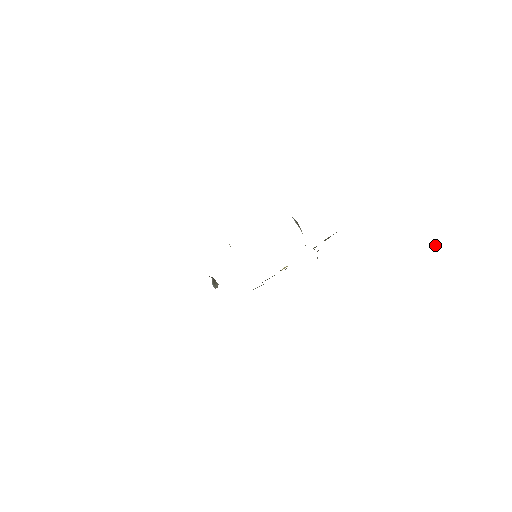
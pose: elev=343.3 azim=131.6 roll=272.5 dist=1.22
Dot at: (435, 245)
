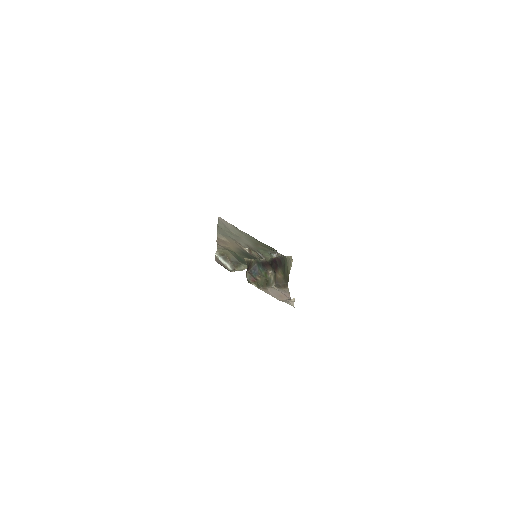
Dot at: occluded
